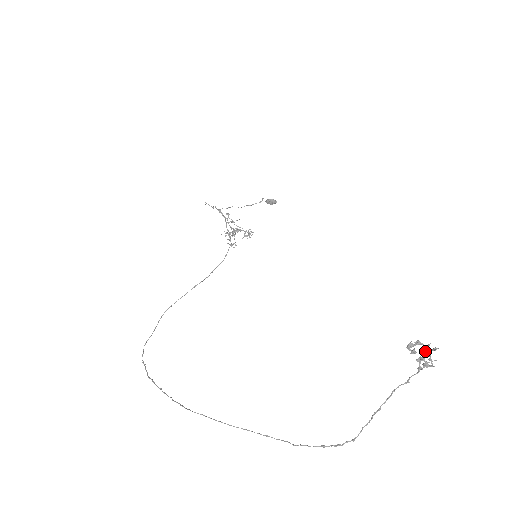
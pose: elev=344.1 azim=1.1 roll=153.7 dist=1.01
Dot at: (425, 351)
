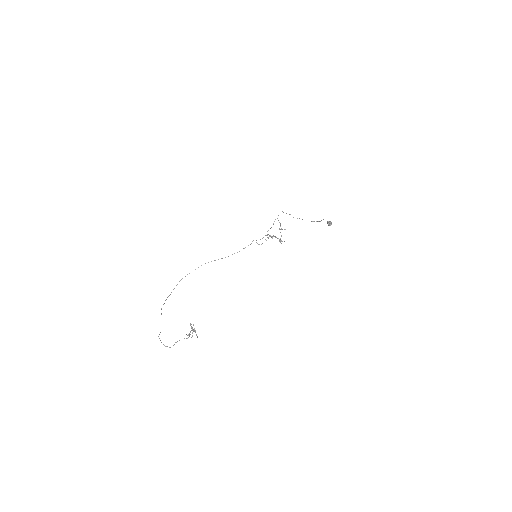
Dot at: (192, 329)
